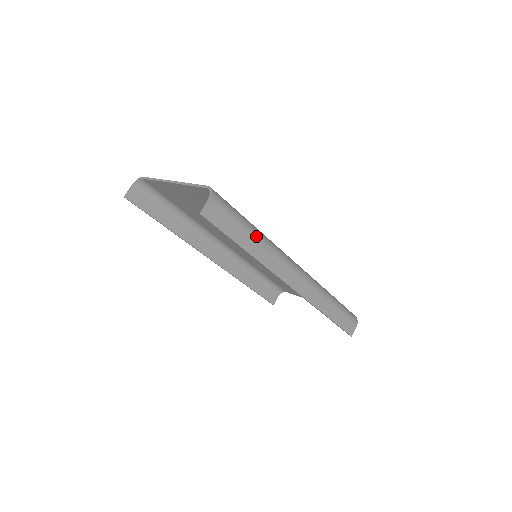
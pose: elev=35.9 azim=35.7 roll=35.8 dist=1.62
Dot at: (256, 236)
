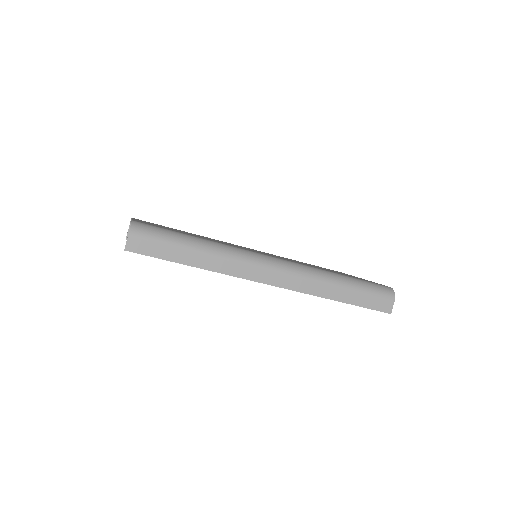
Dot at: (199, 249)
